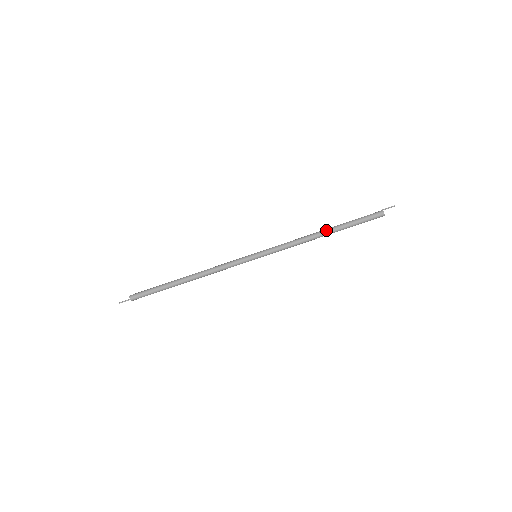
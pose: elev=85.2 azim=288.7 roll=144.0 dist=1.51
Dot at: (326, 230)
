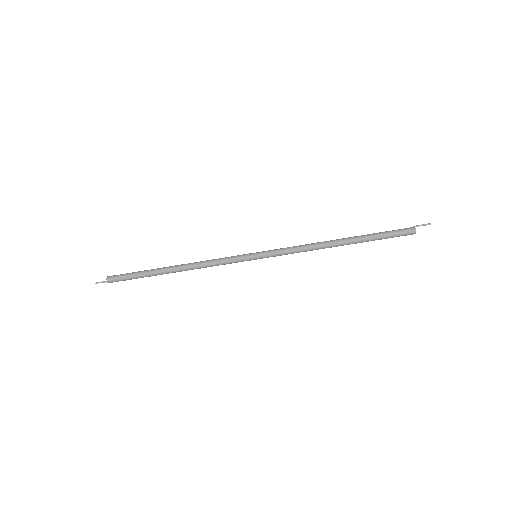
Dot at: (343, 239)
